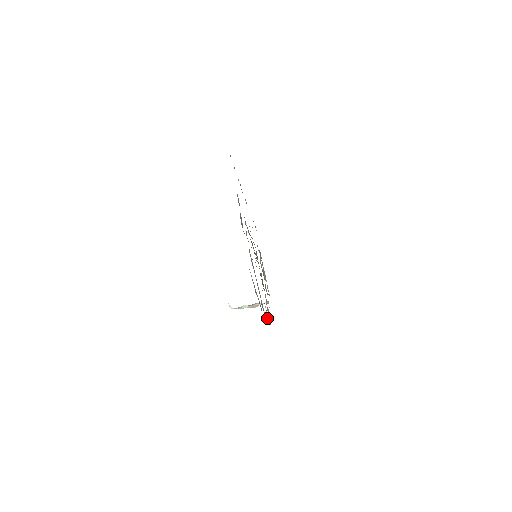
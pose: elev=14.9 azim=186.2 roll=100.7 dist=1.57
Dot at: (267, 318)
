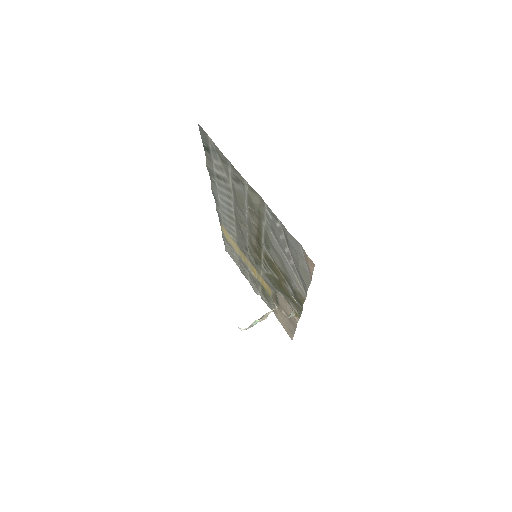
Dot at: (293, 314)
